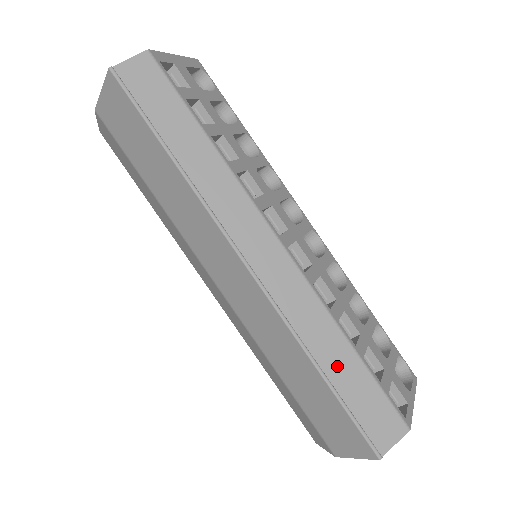
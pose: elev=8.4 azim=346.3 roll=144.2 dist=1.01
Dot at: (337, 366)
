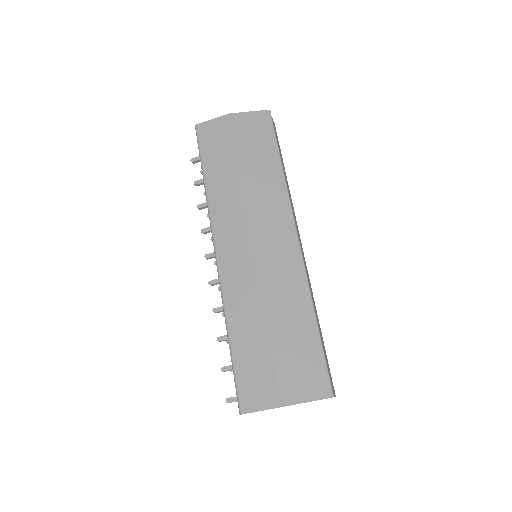
Dot at: occluded
